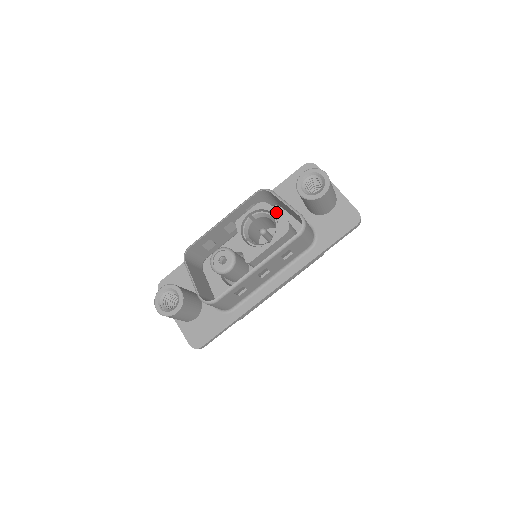
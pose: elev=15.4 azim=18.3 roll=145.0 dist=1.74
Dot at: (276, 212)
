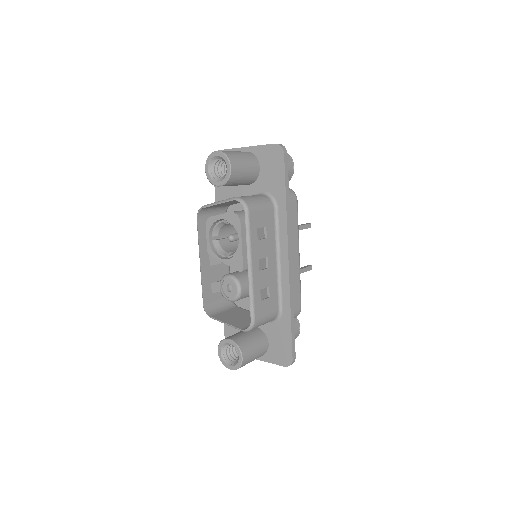
Dot at: (220, 216)
